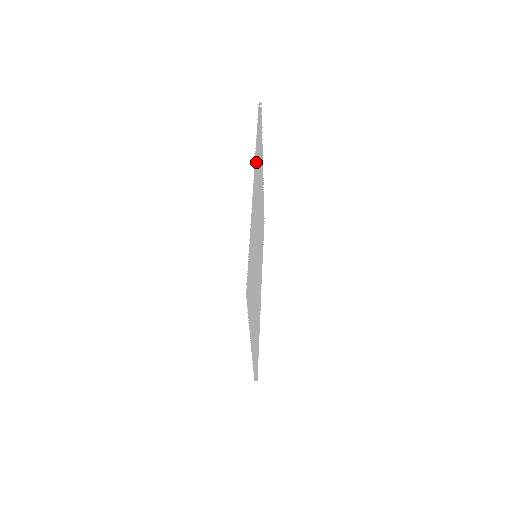
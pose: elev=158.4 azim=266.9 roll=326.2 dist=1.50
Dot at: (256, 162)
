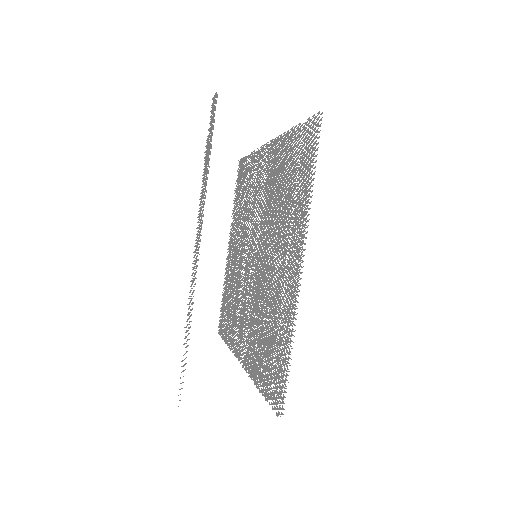
Dot at: (257, 155)
